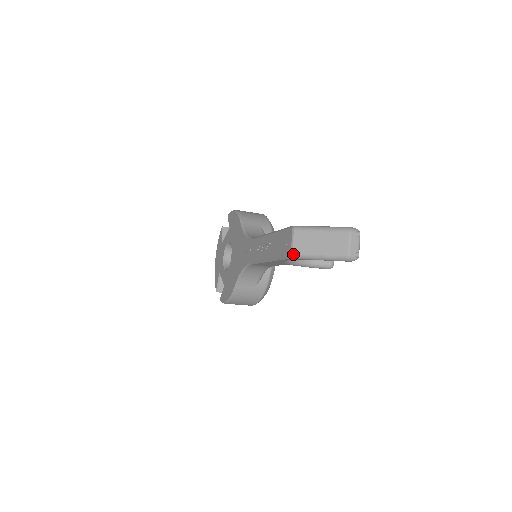
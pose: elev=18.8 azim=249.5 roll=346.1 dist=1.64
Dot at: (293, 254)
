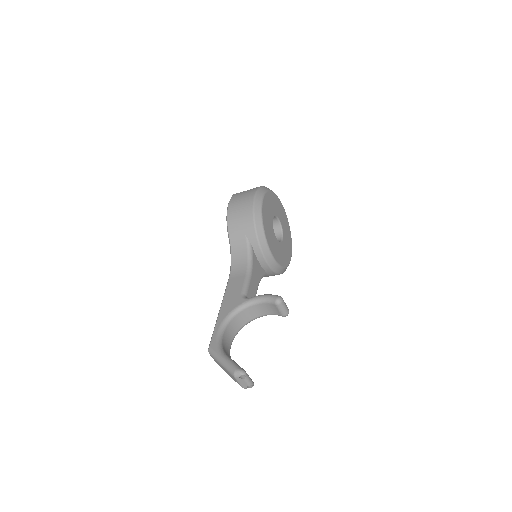
Dot at: occluded
